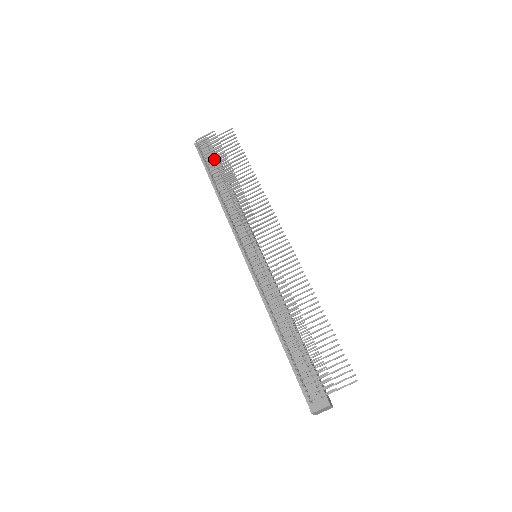
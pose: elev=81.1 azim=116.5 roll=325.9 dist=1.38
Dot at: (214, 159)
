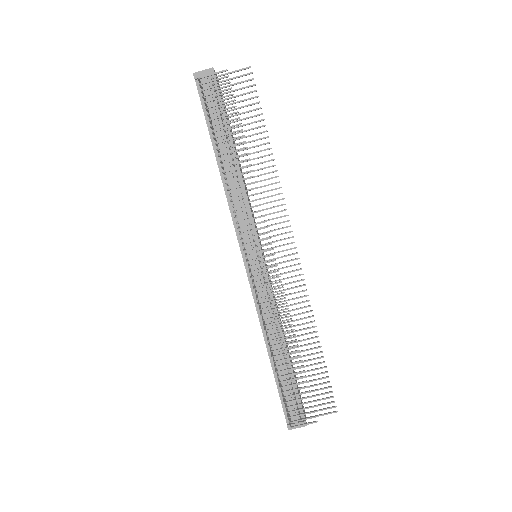
Dot at: (219, 108)
